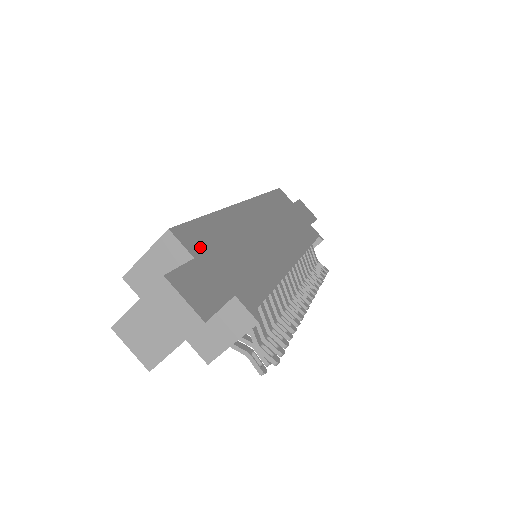
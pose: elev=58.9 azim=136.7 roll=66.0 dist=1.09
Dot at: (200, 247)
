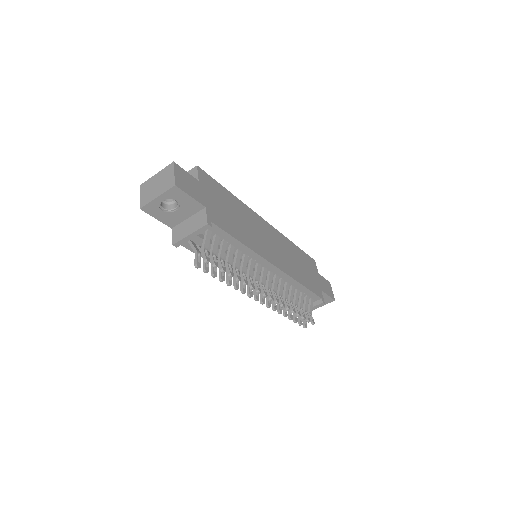
Dot at: (208, 185)
